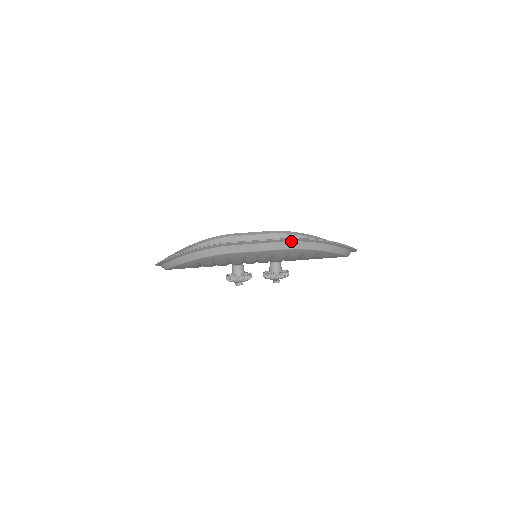
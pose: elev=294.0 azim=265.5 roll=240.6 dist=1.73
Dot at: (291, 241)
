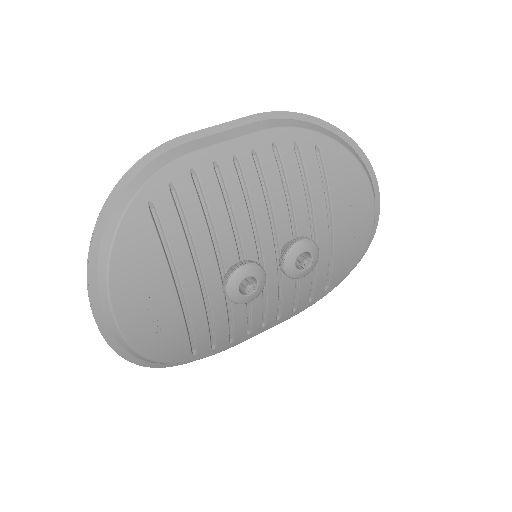
Dot at: (265, 120)
